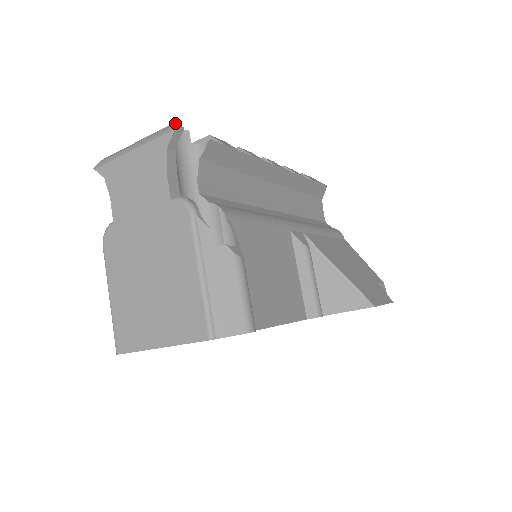
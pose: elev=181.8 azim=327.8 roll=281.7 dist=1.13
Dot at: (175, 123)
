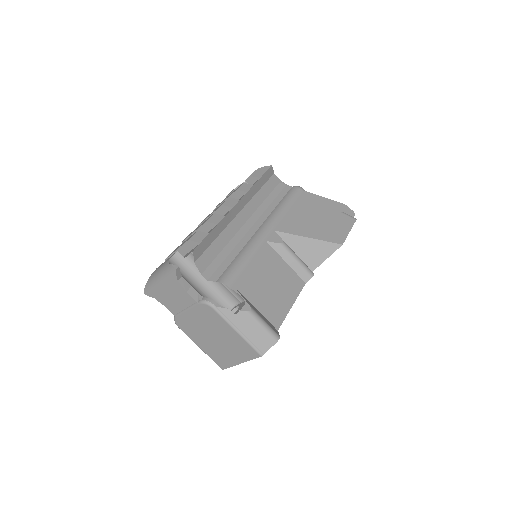
Dot at: (172, 267)
